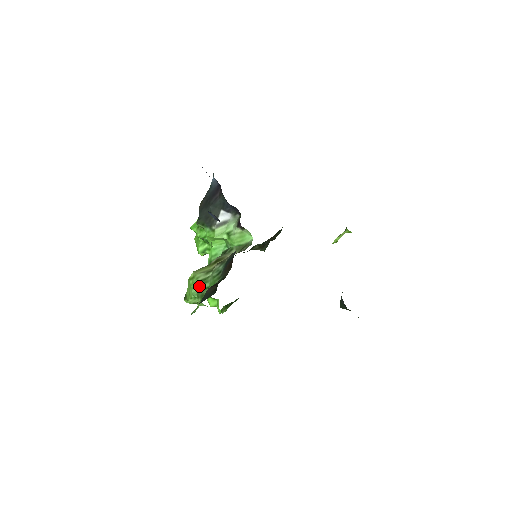
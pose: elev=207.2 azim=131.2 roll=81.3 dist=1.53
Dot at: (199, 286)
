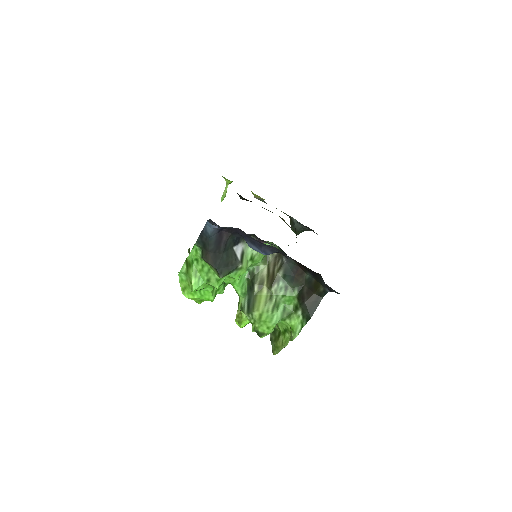
Dot at: (276, 313)
